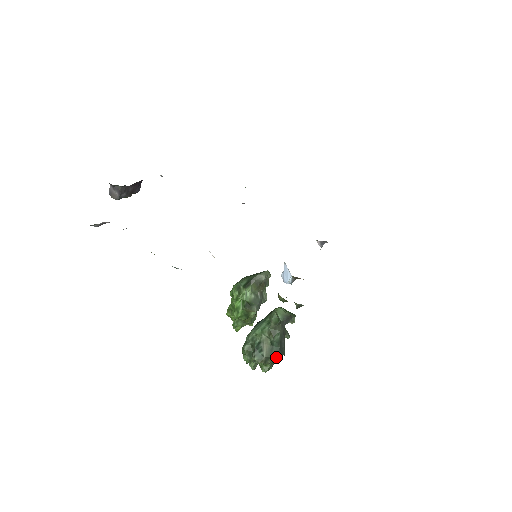
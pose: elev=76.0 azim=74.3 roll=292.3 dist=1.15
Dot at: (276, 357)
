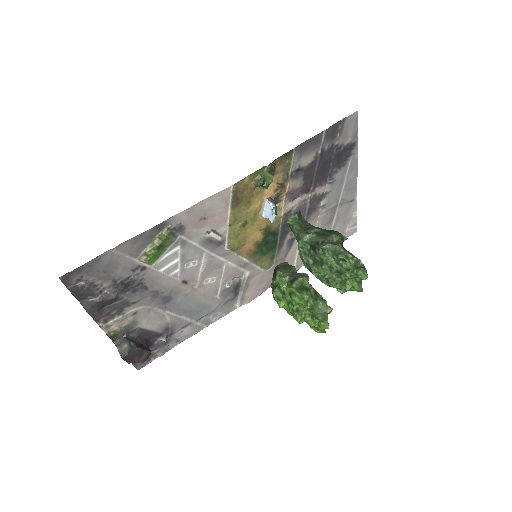
Dot at: (333, 233)
